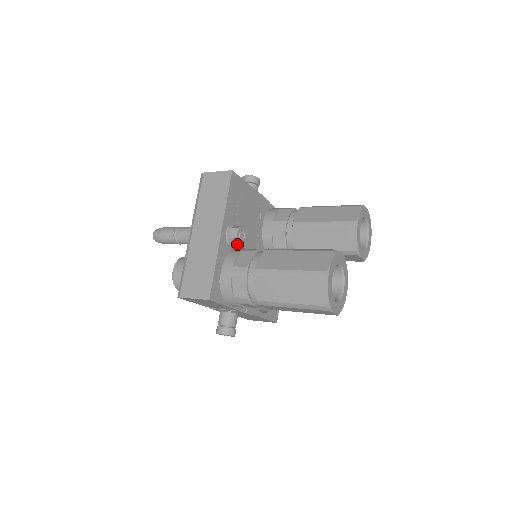
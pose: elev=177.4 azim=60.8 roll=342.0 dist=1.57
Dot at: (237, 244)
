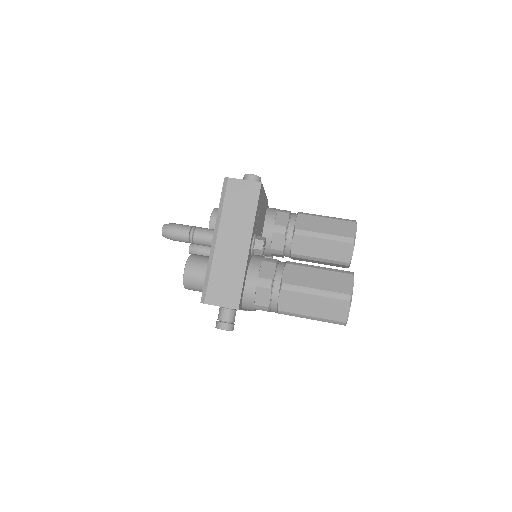
Dot at: (259, 254)
